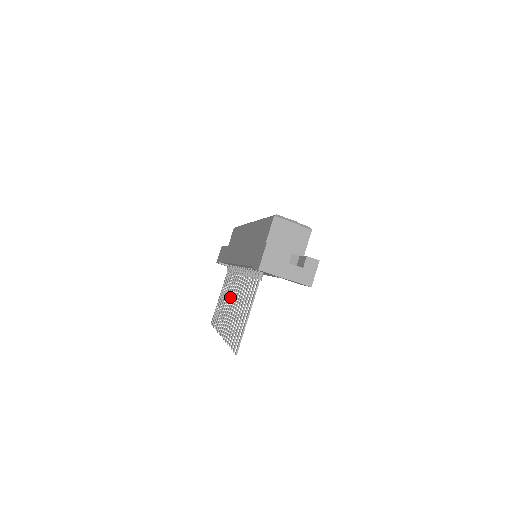
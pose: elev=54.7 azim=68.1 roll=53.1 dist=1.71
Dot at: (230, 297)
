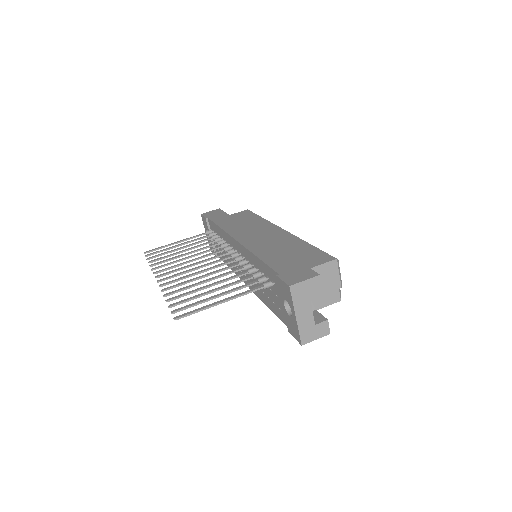
Dot at: (198, 258)
